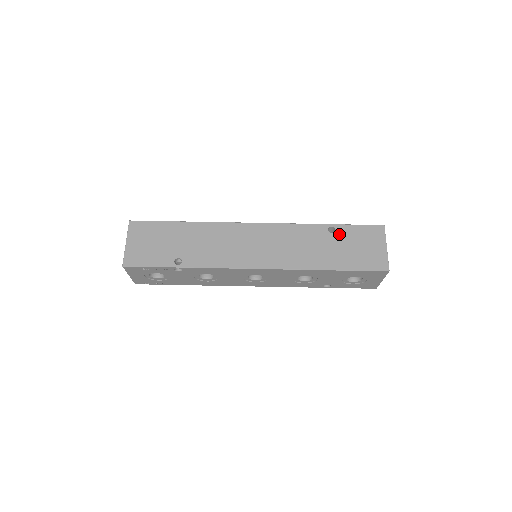
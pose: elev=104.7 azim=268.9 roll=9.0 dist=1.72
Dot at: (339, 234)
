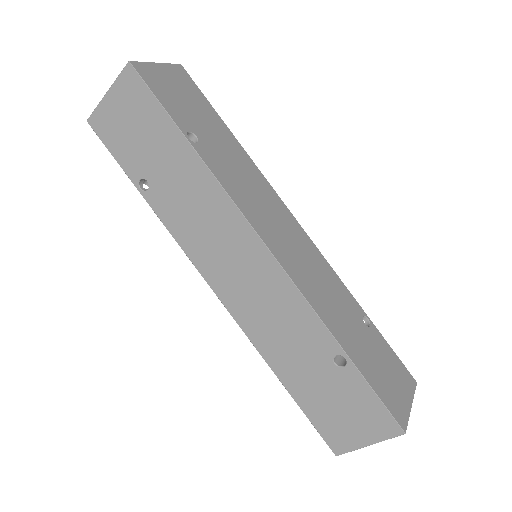
Dot at: (340, 374)
